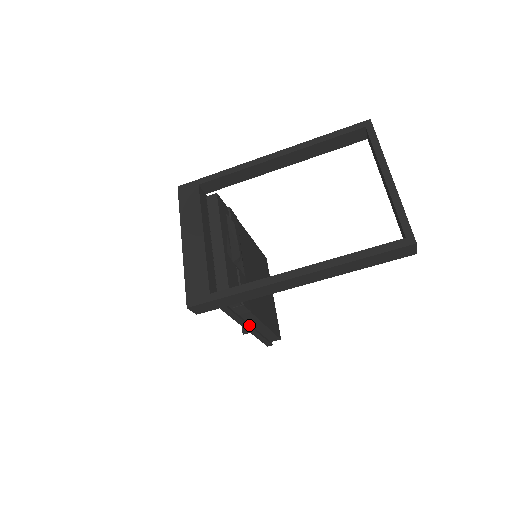
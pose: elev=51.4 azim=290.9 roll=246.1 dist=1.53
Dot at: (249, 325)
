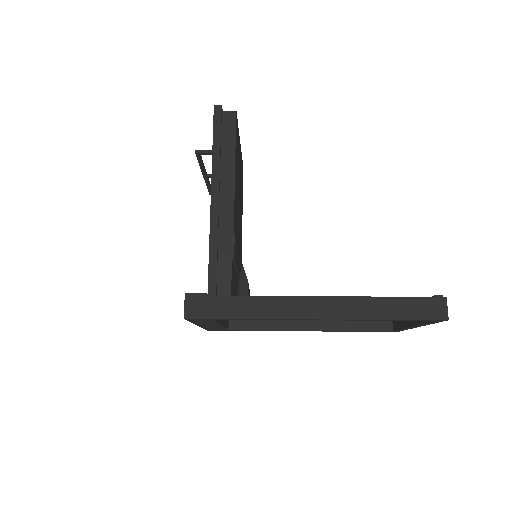
Dot at: occluded
